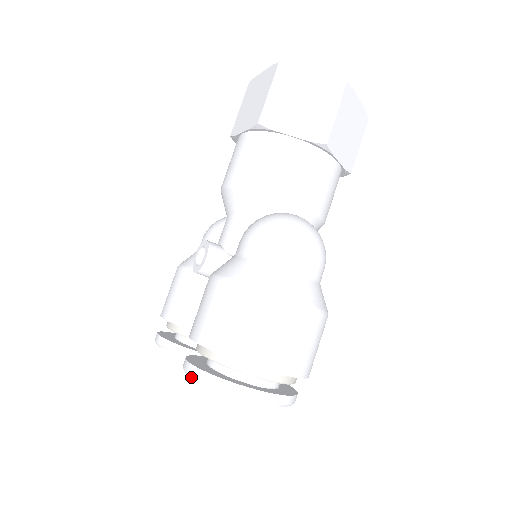
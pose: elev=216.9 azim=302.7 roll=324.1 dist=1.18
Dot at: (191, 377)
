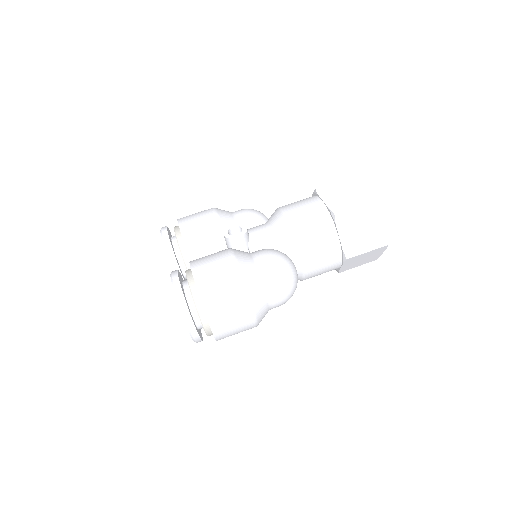
Dot at: (173, 287)
